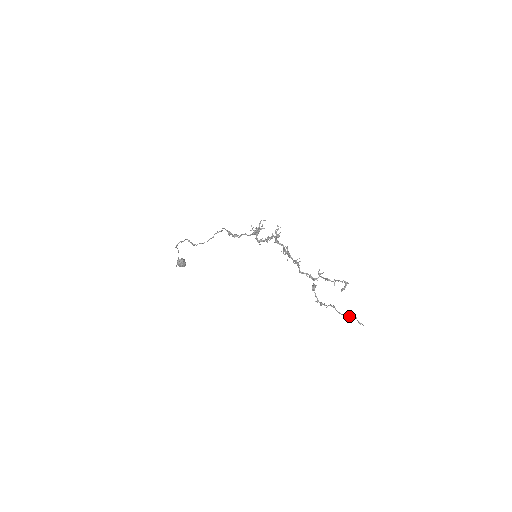
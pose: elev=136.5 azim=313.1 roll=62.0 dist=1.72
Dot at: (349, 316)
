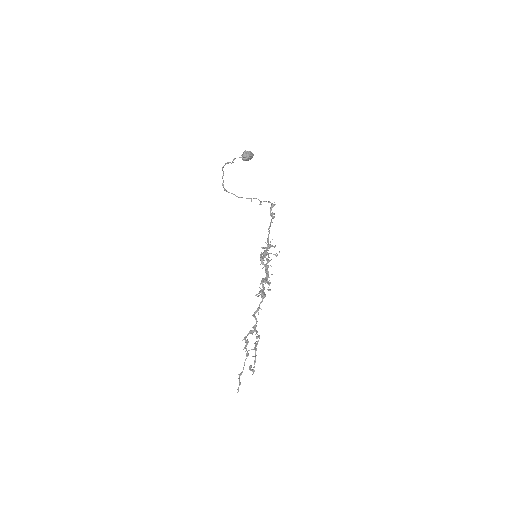
Dot at: (239, 378)
